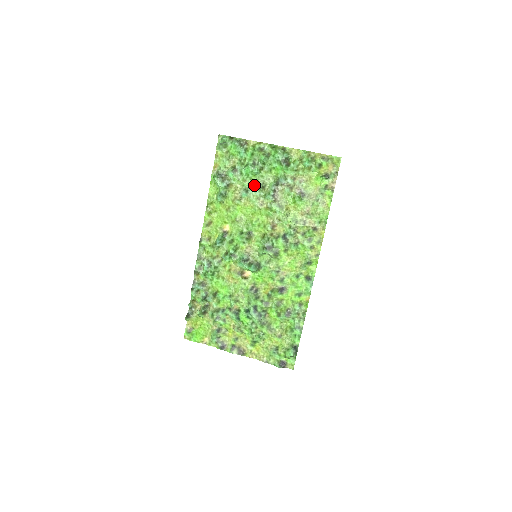
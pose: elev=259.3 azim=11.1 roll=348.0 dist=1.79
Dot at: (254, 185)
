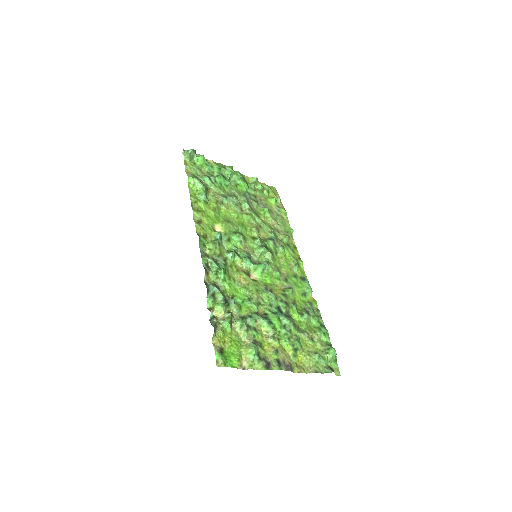
Dot at: (228, 194)
